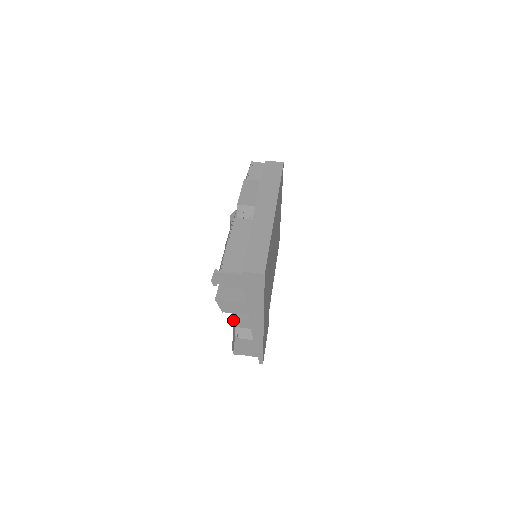
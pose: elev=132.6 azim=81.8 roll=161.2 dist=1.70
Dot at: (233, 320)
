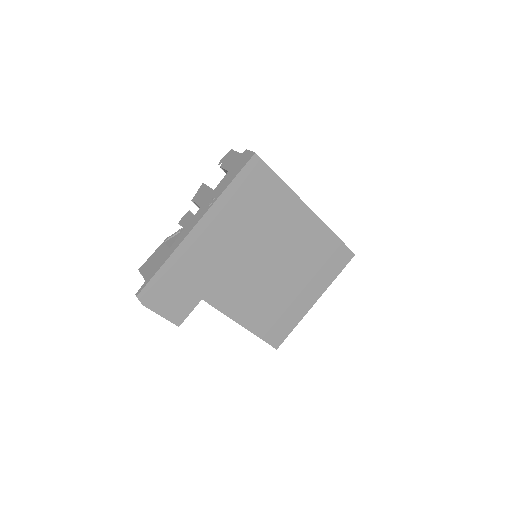
Dot at: (187, 213)
